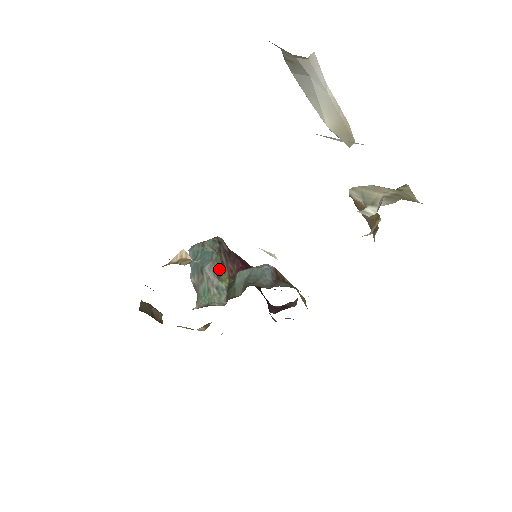
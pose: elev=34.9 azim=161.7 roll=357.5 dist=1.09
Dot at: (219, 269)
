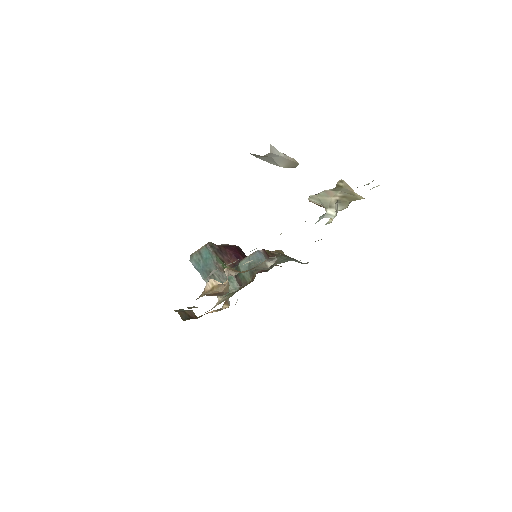
Dot at: (222, 266)
